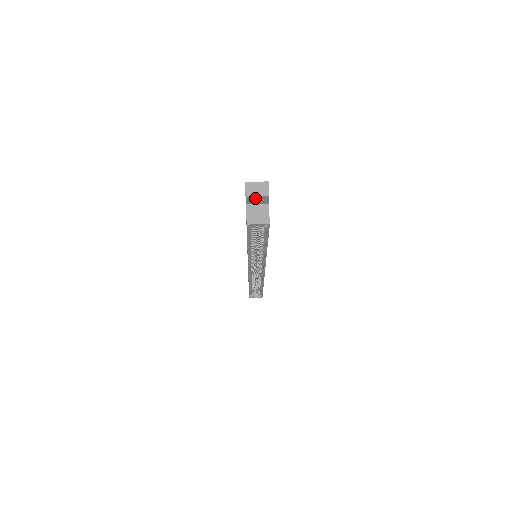
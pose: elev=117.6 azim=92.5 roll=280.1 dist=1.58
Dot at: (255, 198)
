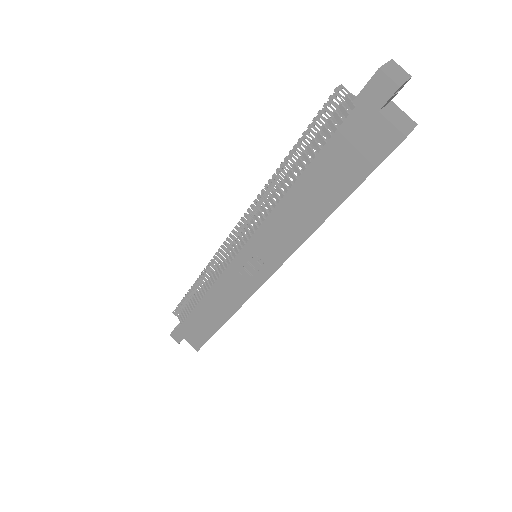
Dot at: occluded
